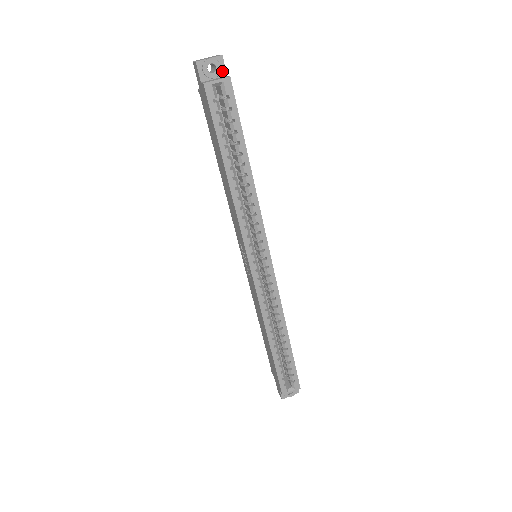
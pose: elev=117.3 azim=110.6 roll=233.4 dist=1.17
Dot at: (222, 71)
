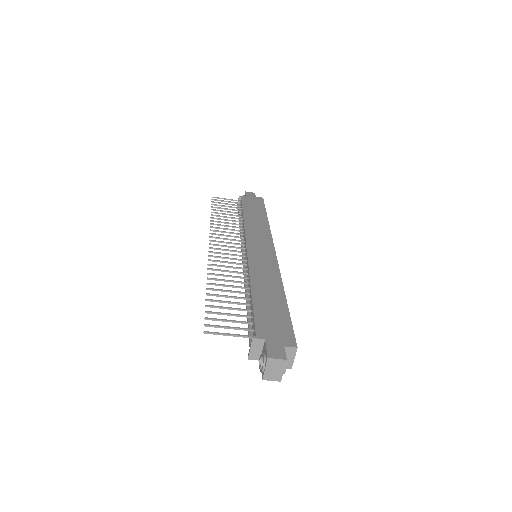
Dot at: (284, 353)
